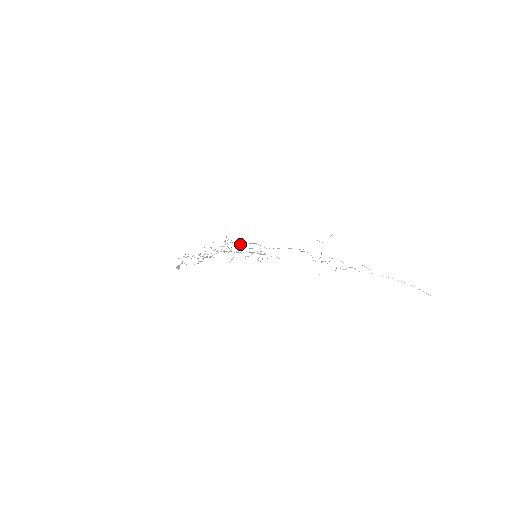
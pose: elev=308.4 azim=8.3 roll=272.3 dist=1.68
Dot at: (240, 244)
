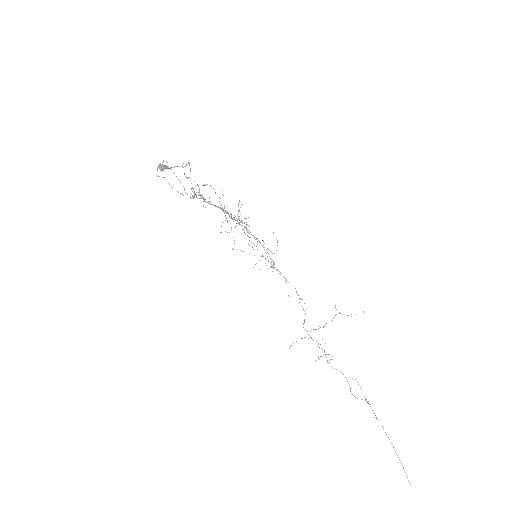
Dot at: occluded
